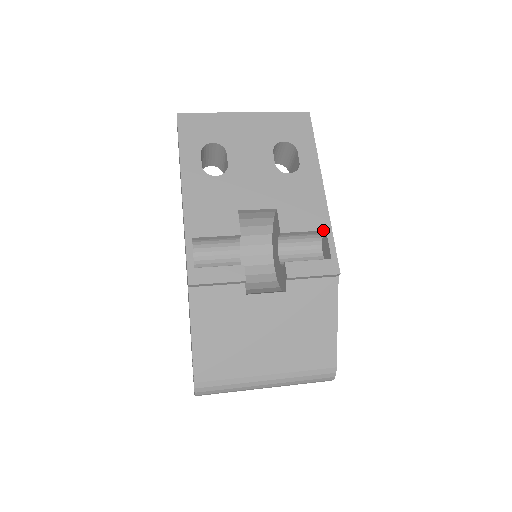
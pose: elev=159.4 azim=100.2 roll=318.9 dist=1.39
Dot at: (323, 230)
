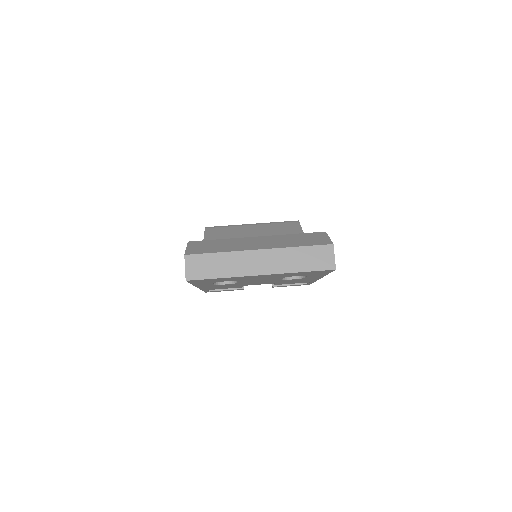
Dot at: occluded
